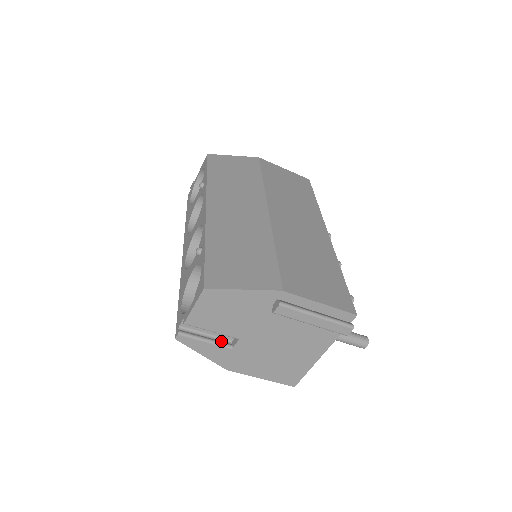
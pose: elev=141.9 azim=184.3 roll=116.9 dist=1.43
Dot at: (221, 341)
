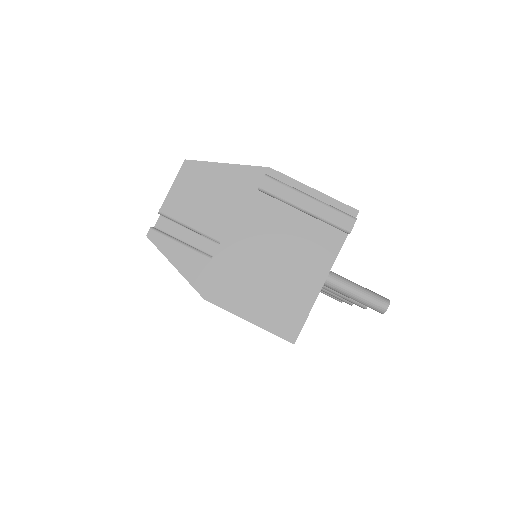
Dot at: (200, 252)
